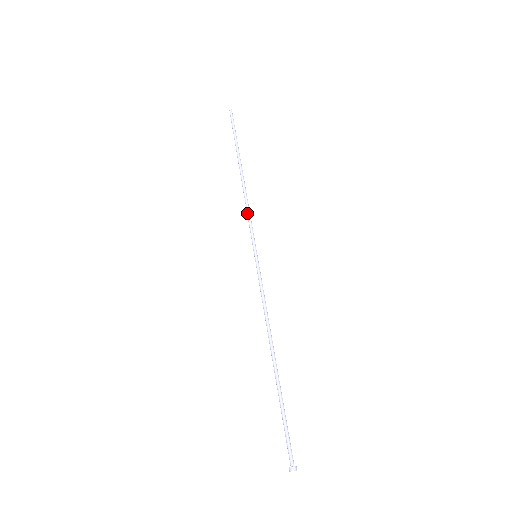
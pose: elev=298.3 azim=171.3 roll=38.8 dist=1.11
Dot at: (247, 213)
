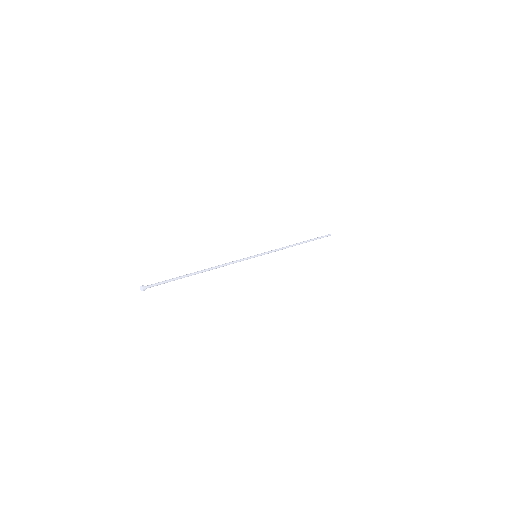
Dot at: (277, 249)
